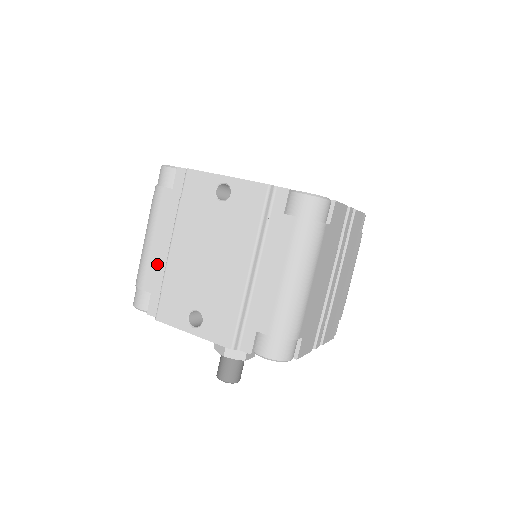
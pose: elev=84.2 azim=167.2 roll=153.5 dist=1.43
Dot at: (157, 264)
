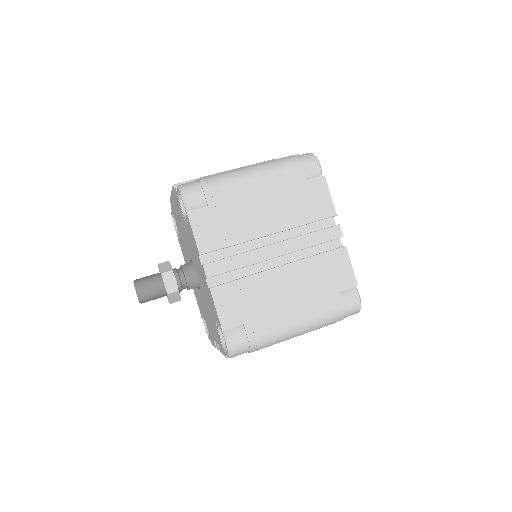
Dot at: occluded
